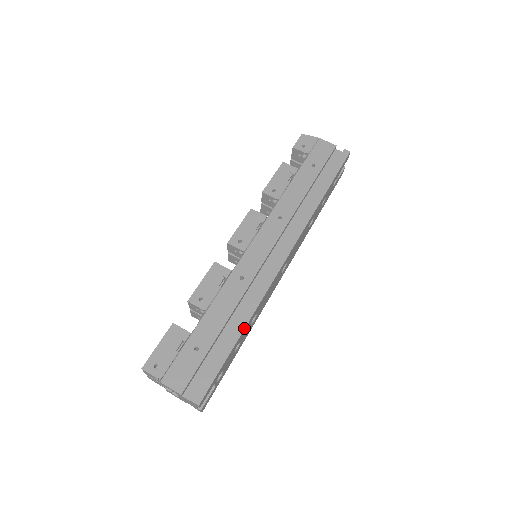
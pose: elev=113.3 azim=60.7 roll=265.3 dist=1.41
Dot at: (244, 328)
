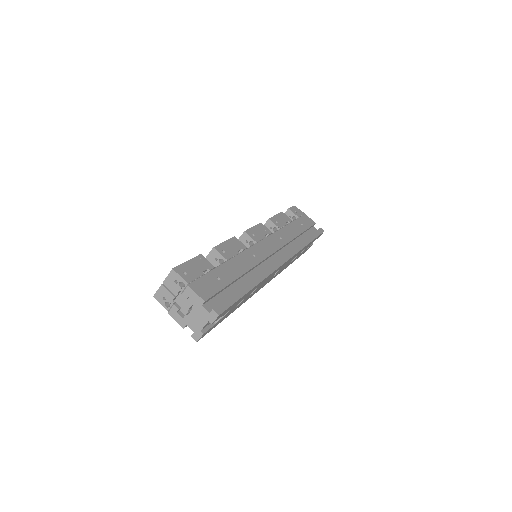
Dot at: (256, 285)
